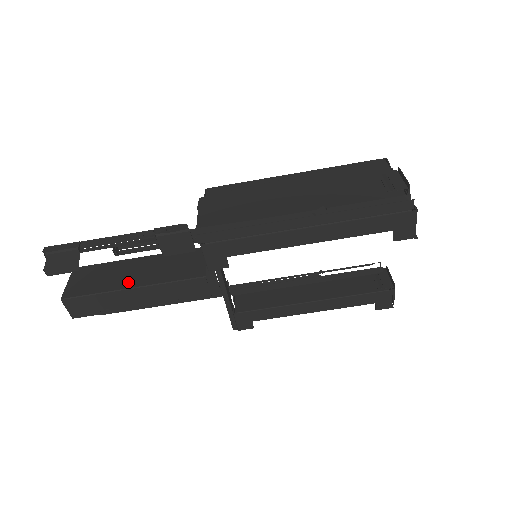
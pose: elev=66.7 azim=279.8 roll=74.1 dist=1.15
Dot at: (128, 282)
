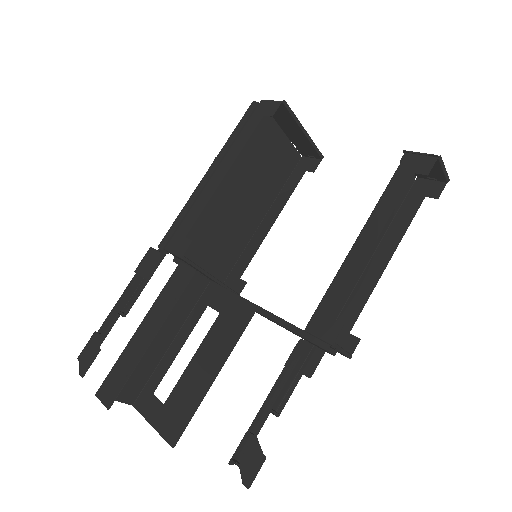
Dot at: occluded
